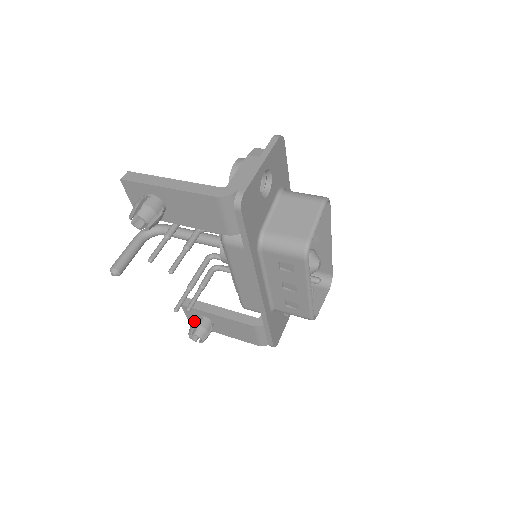
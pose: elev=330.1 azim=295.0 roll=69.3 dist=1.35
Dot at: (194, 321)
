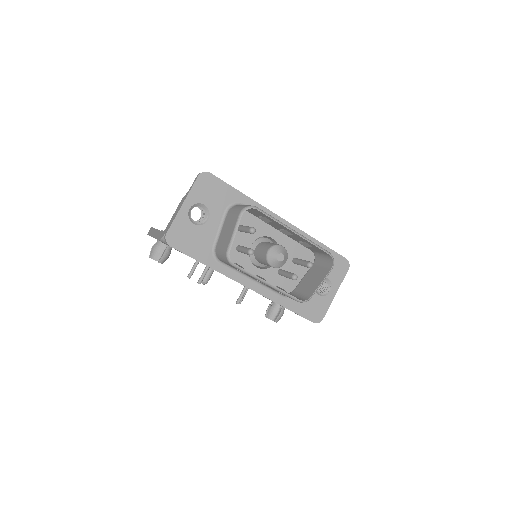
Dot at: (268, 306)
